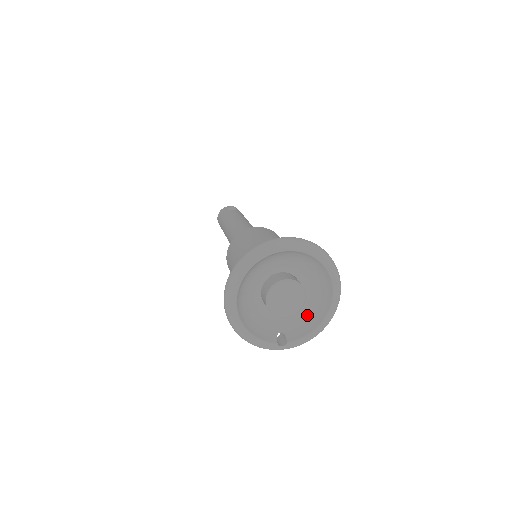
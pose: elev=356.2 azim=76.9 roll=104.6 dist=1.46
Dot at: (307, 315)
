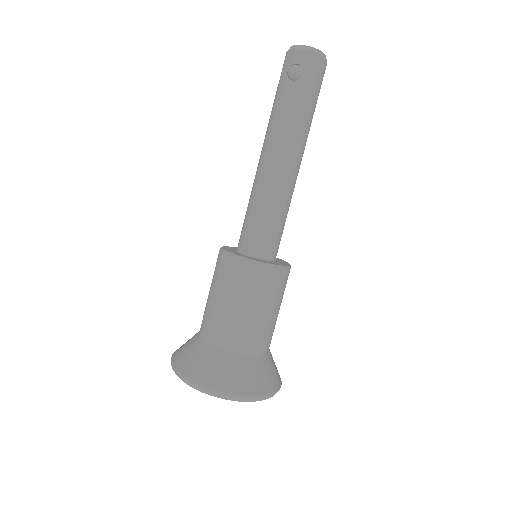
Dot at: occluded
